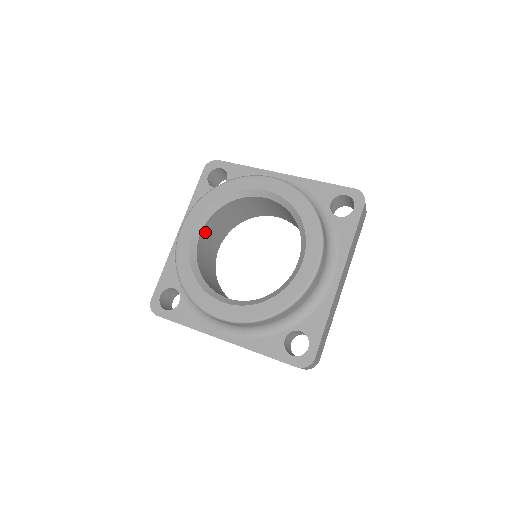
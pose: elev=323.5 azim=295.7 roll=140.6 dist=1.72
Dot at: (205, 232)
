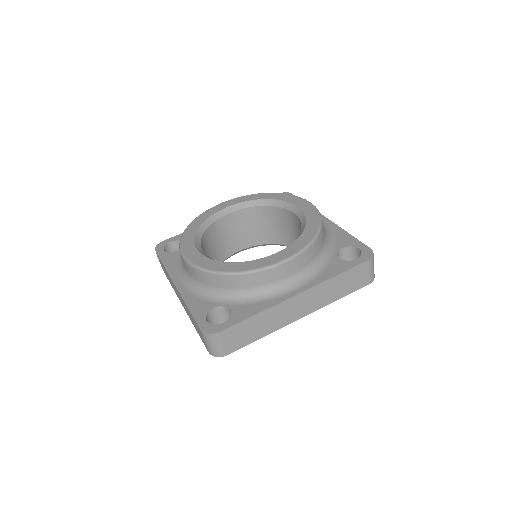
Dot at: (236, 217)
